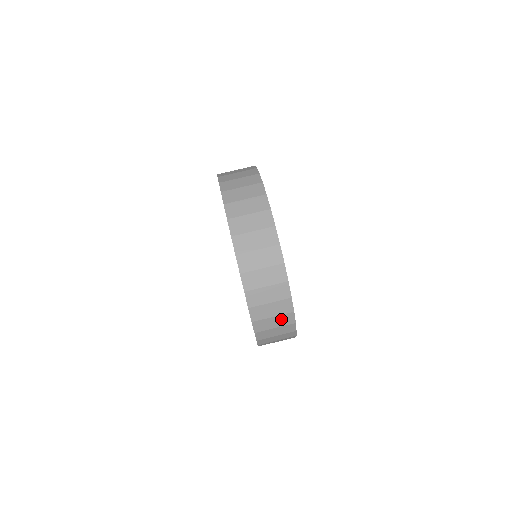
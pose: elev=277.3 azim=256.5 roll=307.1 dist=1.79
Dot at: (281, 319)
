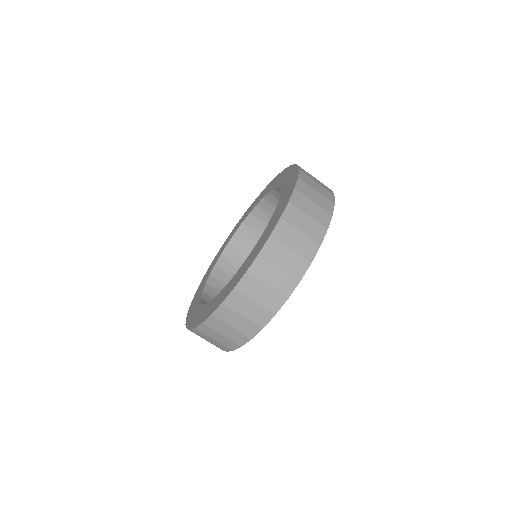
Dot at: (246, 324)
